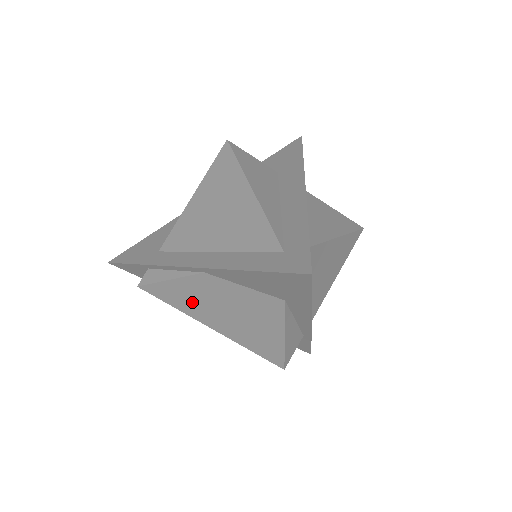
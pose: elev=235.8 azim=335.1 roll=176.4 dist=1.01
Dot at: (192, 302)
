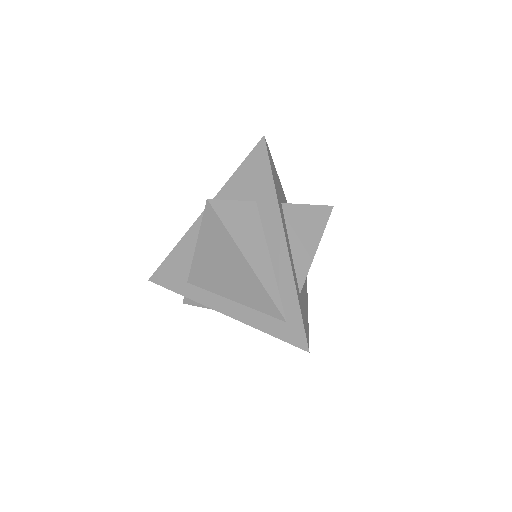
Dot at: occluded
